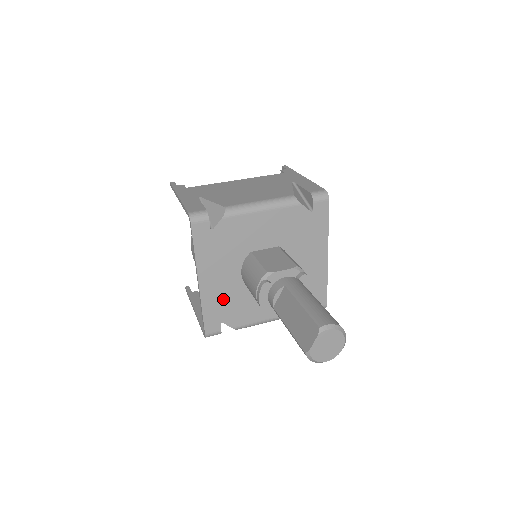
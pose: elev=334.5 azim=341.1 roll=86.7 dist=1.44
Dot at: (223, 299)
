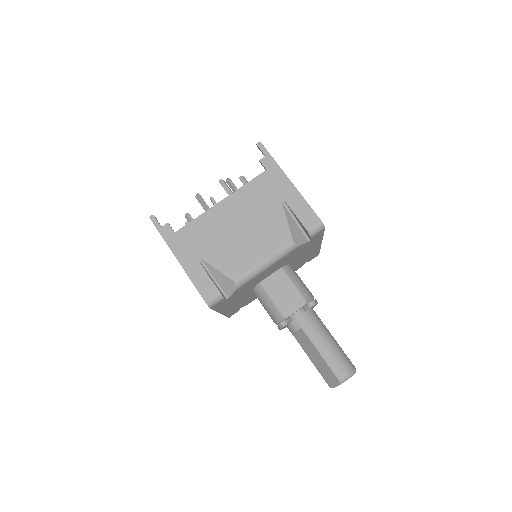
Dot at: (240, 304)
